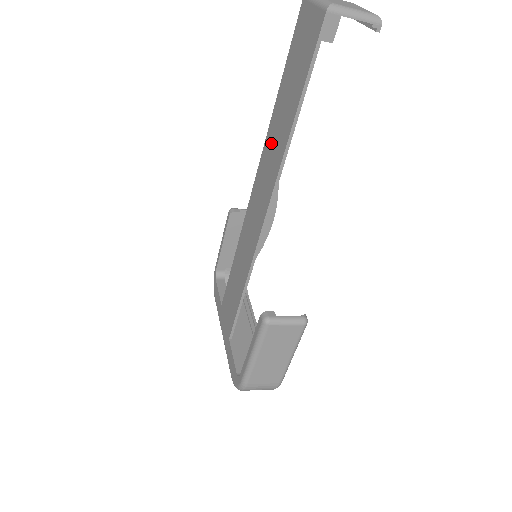
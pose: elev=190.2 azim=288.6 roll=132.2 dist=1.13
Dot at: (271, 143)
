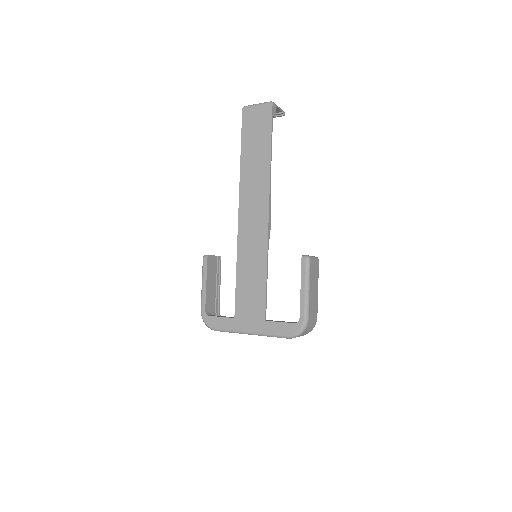
Dot at: (250, 178)
